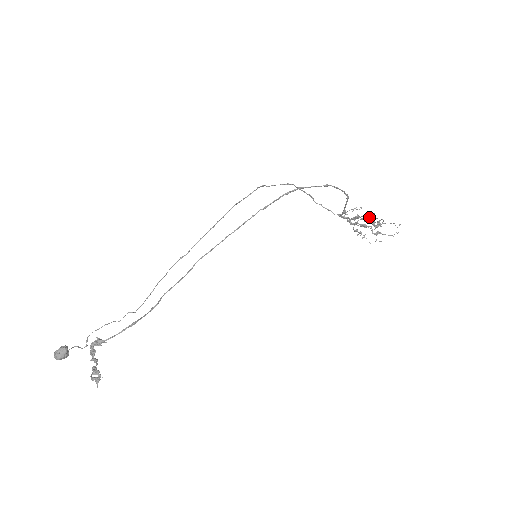
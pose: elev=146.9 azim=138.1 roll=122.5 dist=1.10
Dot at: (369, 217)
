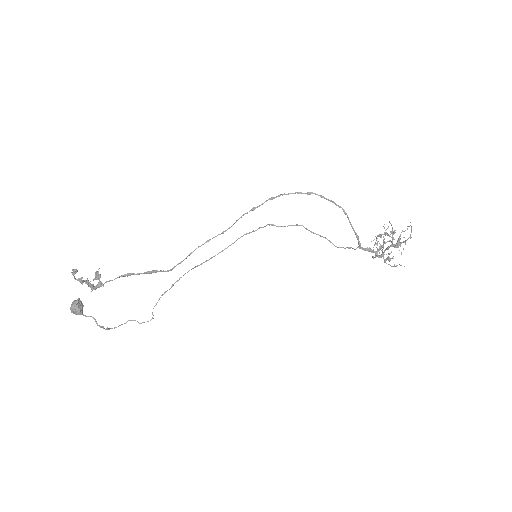
Dot at: (385, 235)
